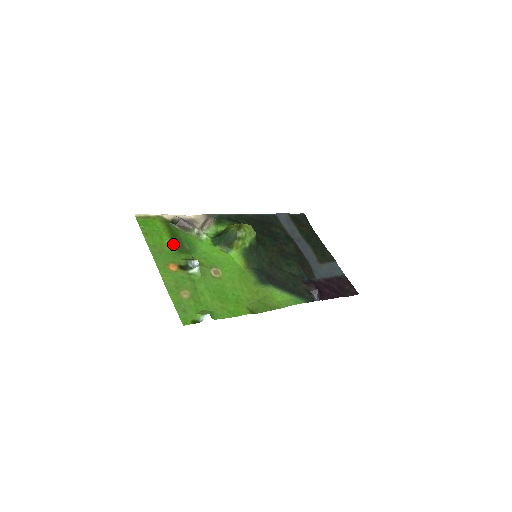
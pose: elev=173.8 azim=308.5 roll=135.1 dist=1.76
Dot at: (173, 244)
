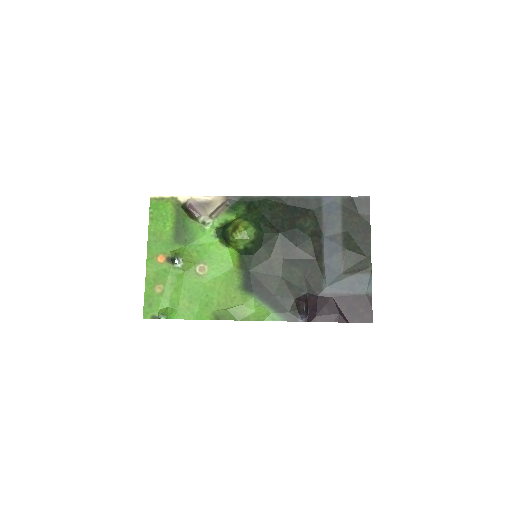
Dot at: (173, 232)
